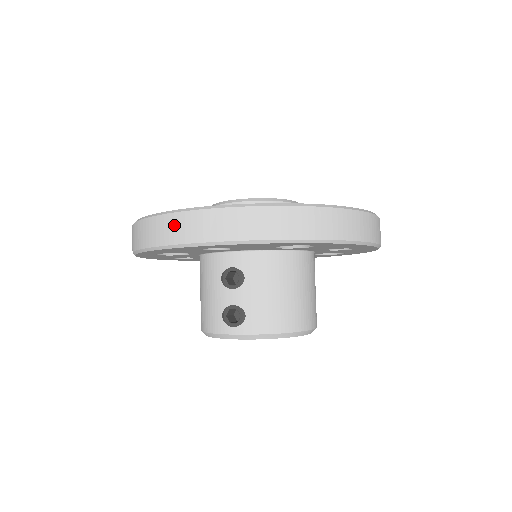
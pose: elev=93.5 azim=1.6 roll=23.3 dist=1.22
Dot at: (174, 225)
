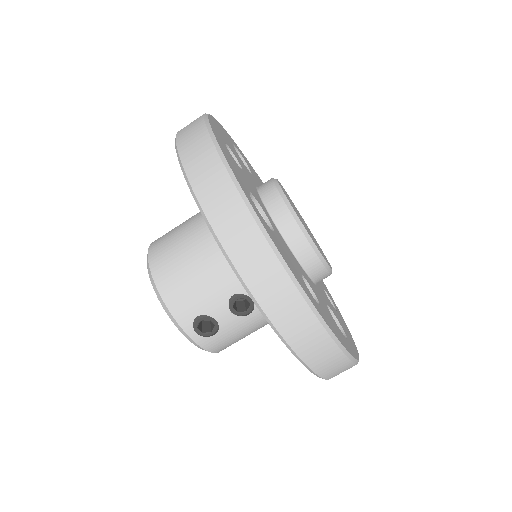
Dot at: (294, 312)
